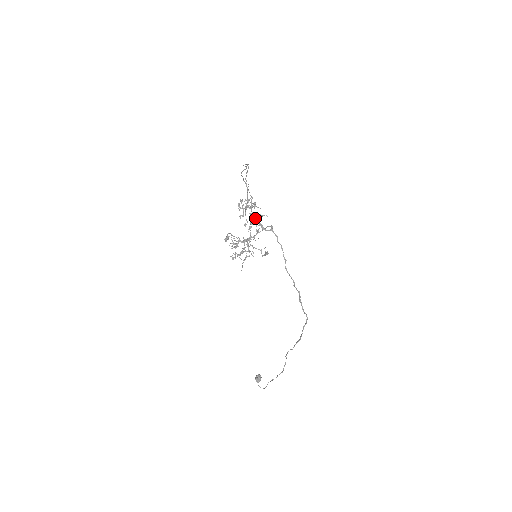
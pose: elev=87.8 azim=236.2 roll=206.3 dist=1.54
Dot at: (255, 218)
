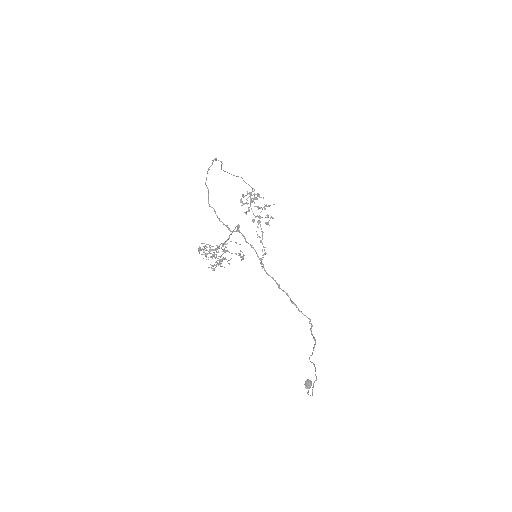
Dot at: (220, 221)
